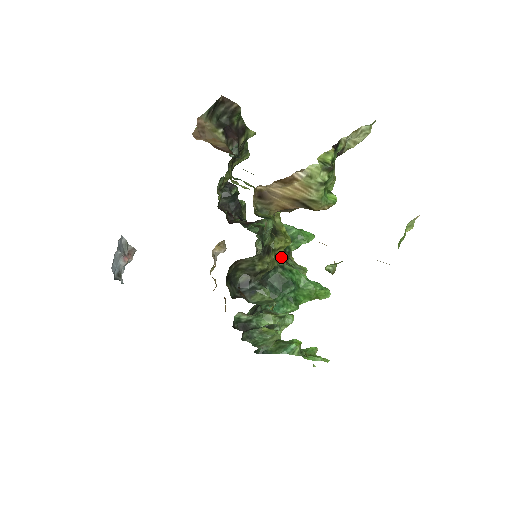
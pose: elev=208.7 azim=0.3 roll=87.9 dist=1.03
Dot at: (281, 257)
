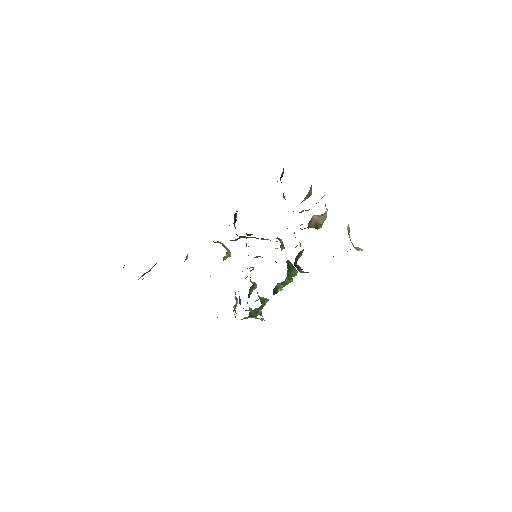
Dot at: occluded
